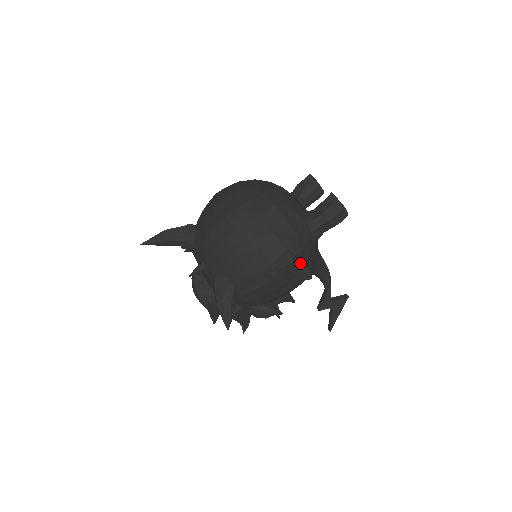
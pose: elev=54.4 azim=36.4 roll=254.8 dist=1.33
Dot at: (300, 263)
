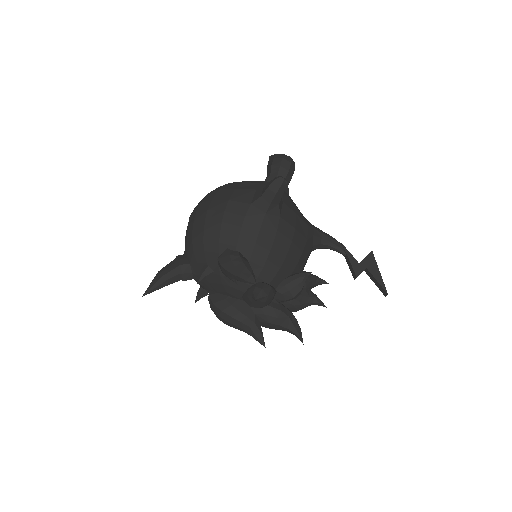
Dot at: (270, 181)
